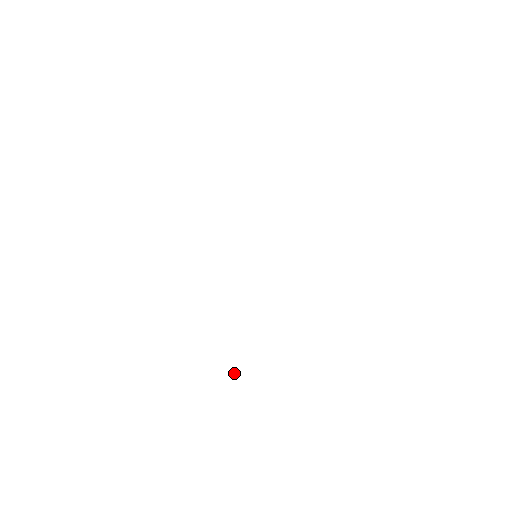
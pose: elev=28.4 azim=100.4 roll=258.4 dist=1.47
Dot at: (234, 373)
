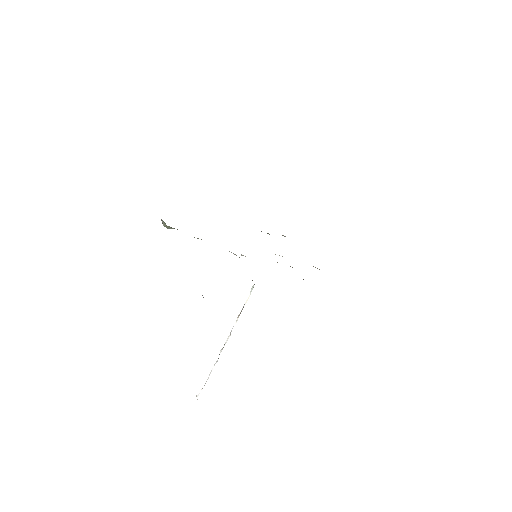
Dot at: occluded
